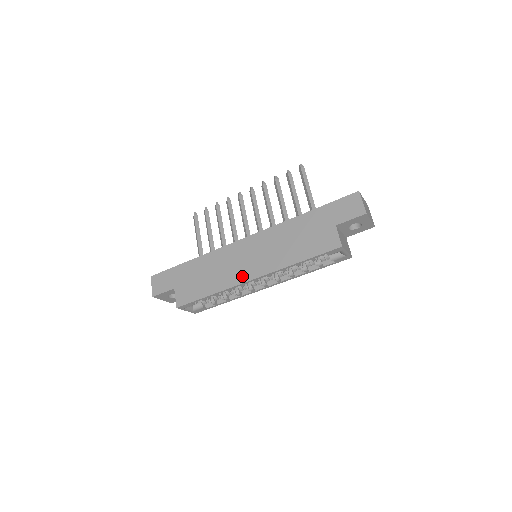
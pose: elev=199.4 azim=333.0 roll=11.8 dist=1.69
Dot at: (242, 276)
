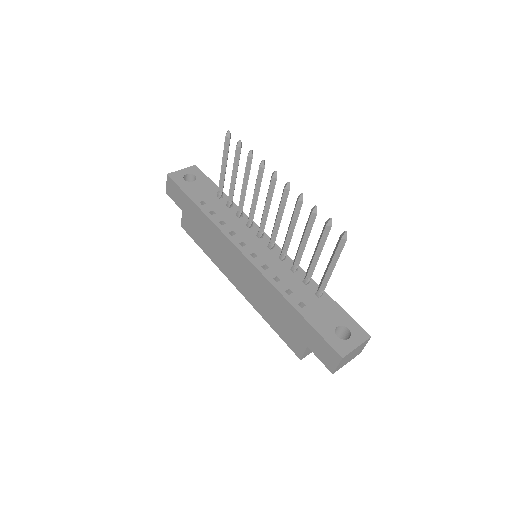
Dot at: (229, 274)
